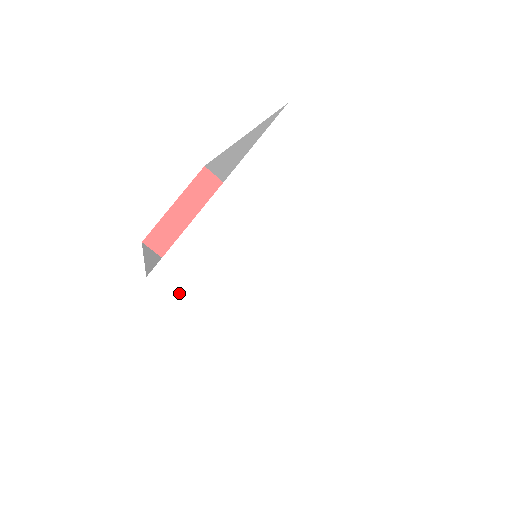
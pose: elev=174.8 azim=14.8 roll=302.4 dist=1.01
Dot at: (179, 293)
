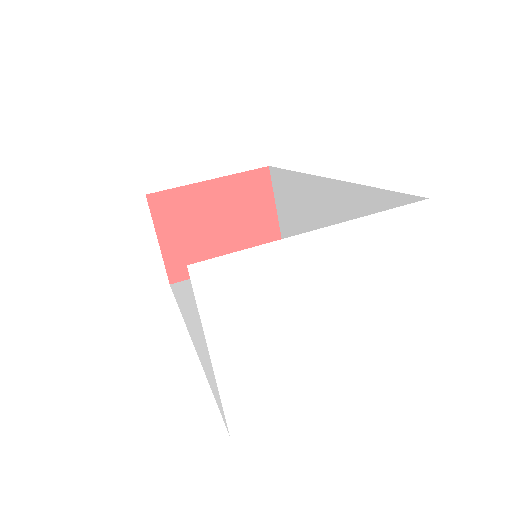
Dot at: (256, 422)
